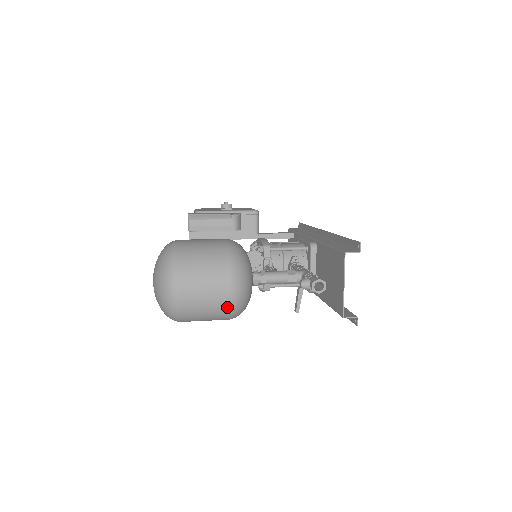
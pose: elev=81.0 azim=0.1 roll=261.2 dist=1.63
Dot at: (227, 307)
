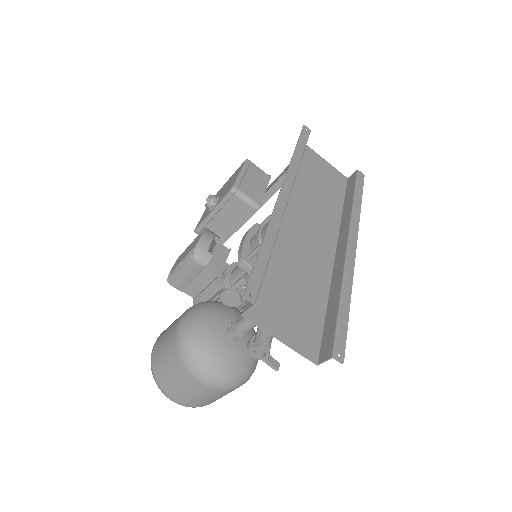
Dot at: (222, 392)
